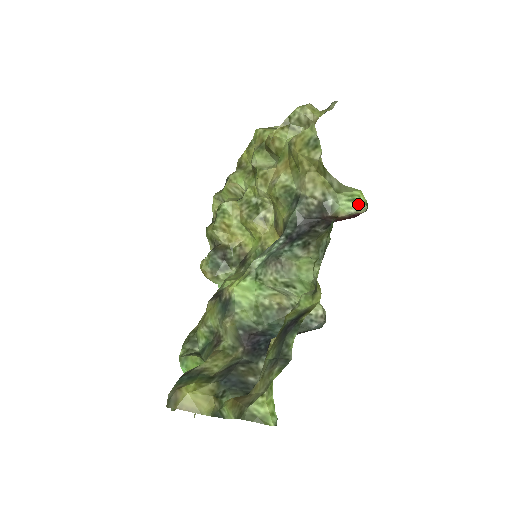
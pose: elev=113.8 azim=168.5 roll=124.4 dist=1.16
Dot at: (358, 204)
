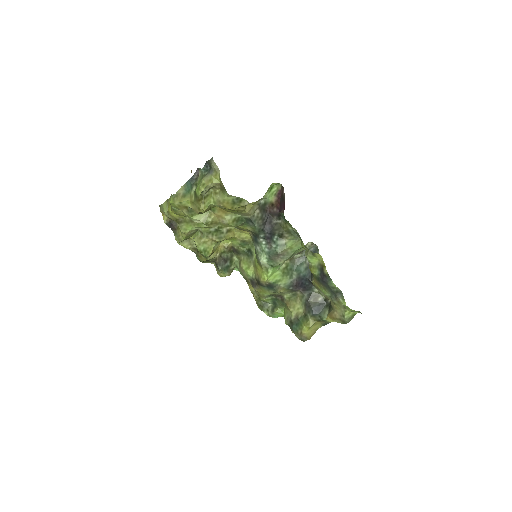
Dot at: (275, 187)
